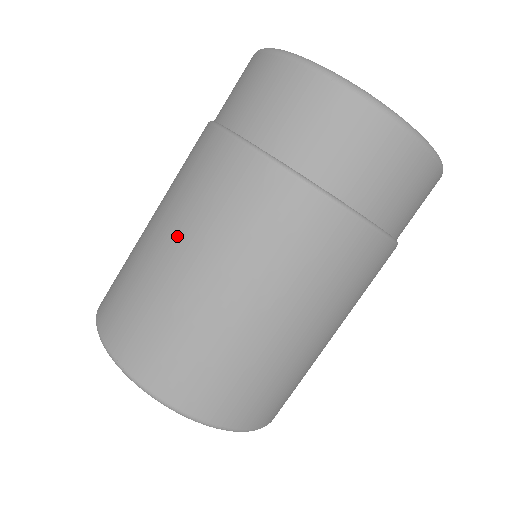
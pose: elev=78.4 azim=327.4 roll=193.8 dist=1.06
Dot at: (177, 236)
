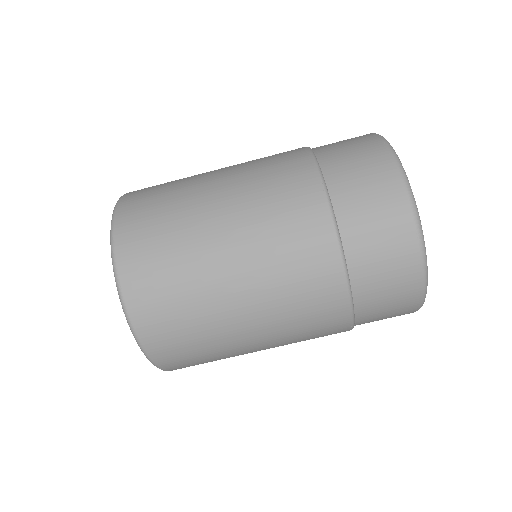
Dot at: (226, 168)
